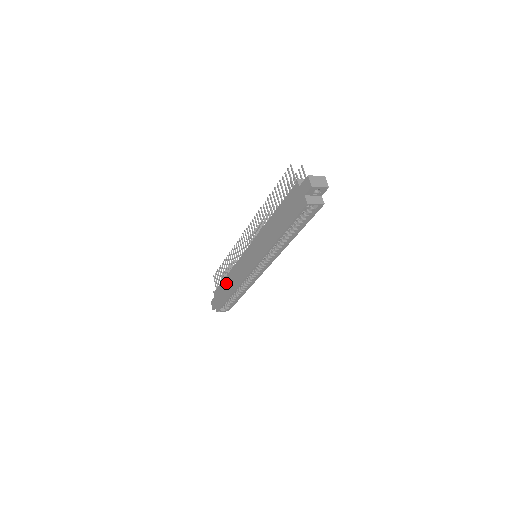
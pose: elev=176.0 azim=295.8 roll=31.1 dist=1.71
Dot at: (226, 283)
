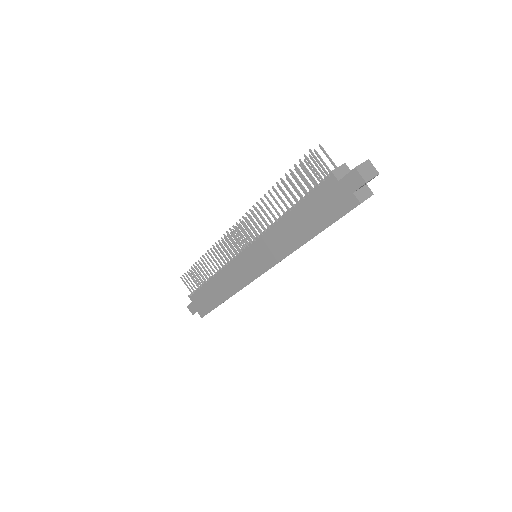
Dot at: (211, 288)
